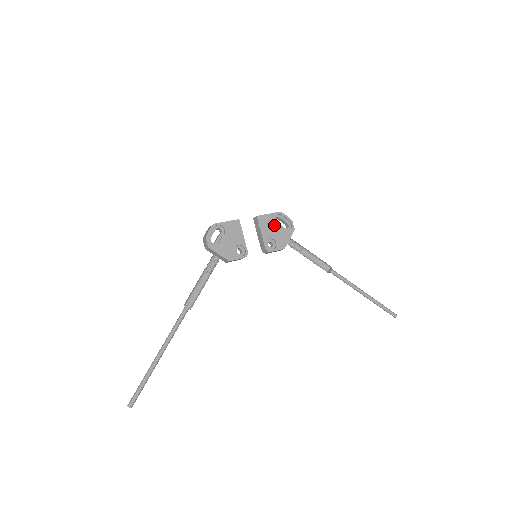
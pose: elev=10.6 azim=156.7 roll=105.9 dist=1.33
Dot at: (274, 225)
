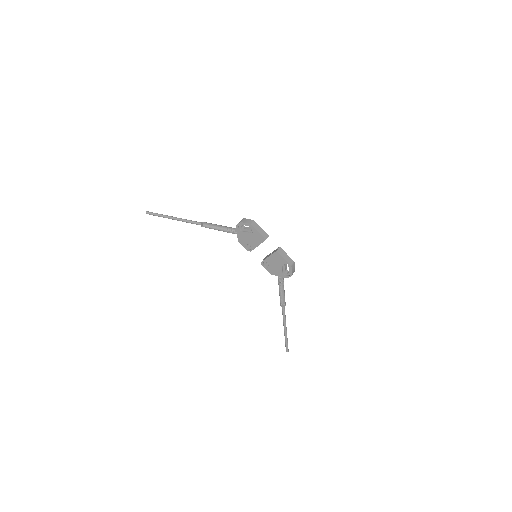
Dot at: (280, 264)
